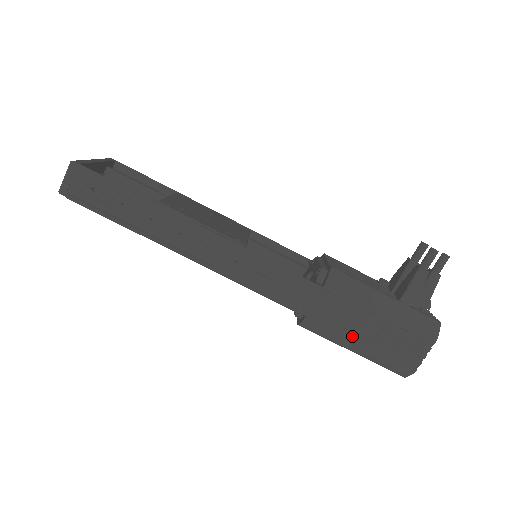
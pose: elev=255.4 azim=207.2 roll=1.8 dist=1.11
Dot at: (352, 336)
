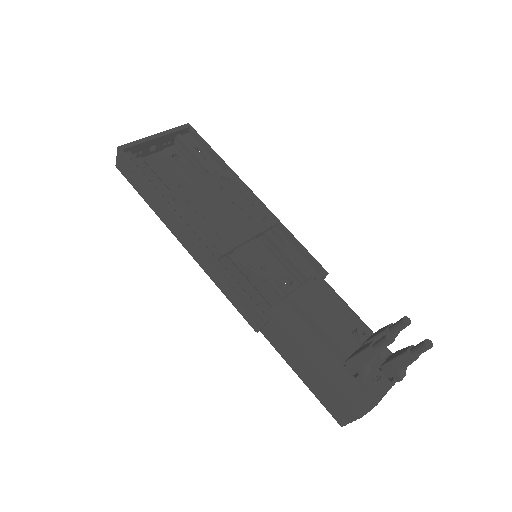
Dot at: (293, 367)
